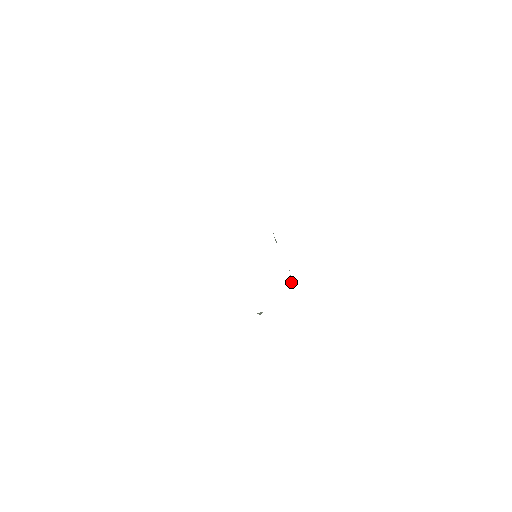
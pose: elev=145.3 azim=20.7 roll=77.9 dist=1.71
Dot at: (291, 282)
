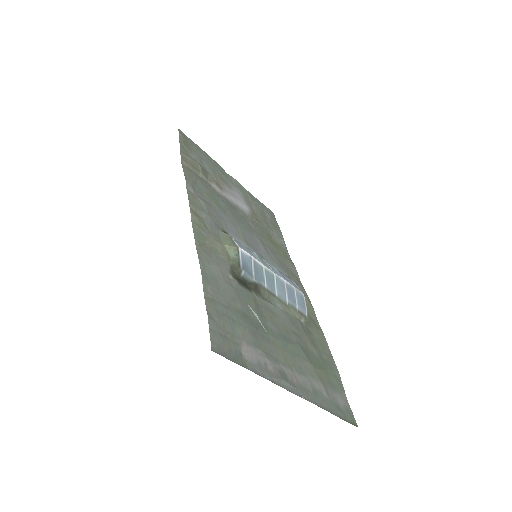
Dot at: (260, 322)
